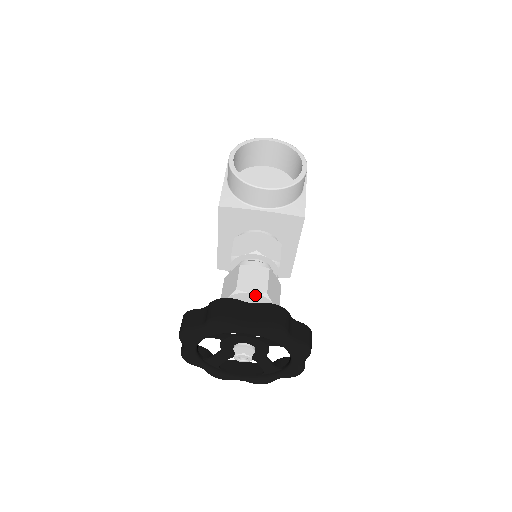
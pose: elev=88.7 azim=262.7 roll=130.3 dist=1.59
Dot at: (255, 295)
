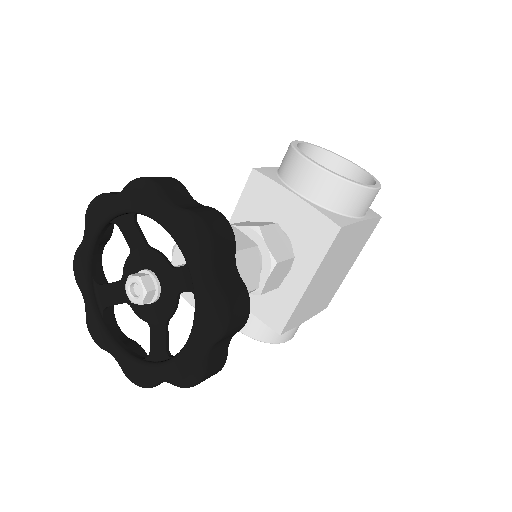
Dot at: occluded
